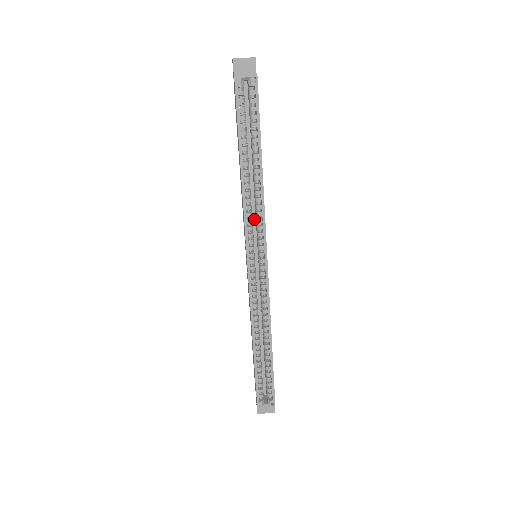
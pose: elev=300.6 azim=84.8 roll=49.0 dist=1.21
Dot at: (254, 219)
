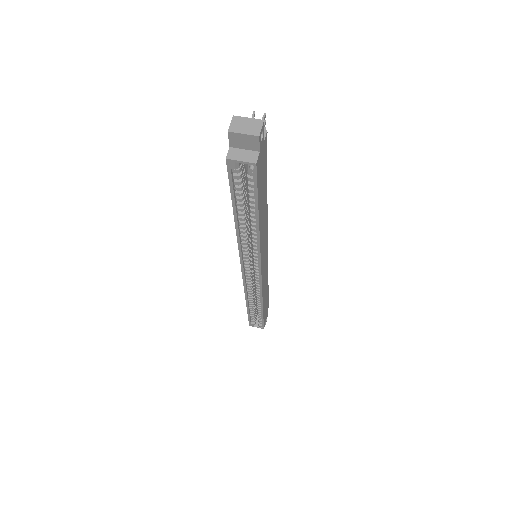
Dot at: occluded
